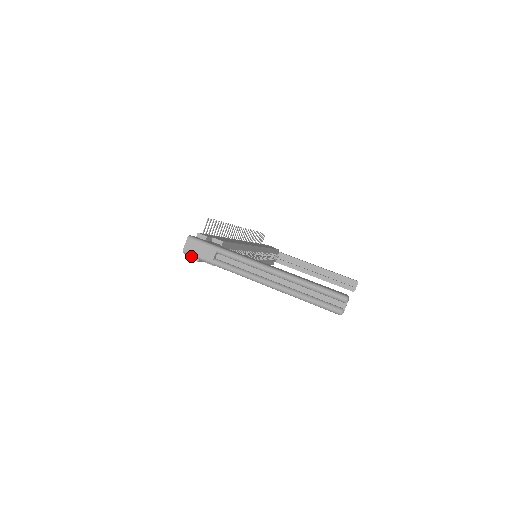
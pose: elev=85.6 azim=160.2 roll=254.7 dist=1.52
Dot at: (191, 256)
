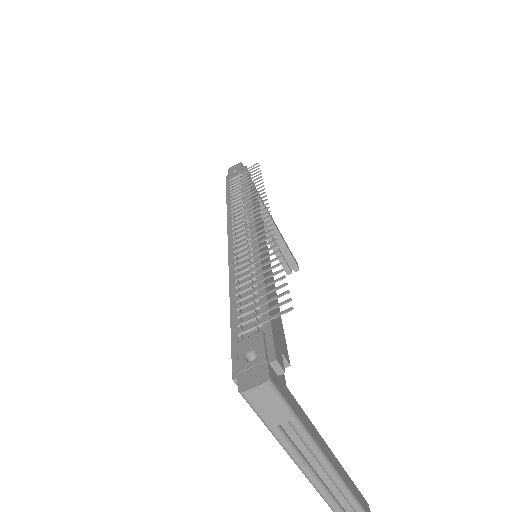
Dot at: (239, 380)
